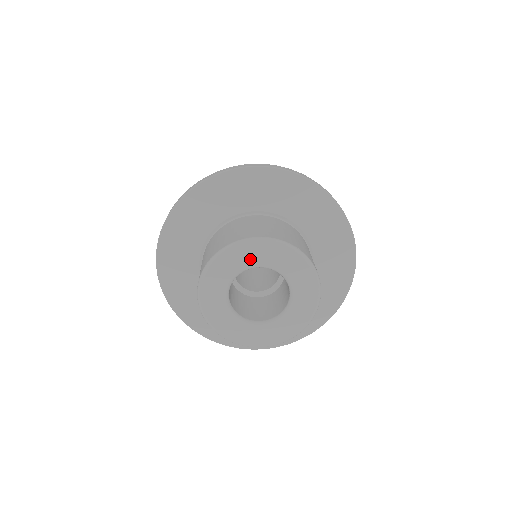
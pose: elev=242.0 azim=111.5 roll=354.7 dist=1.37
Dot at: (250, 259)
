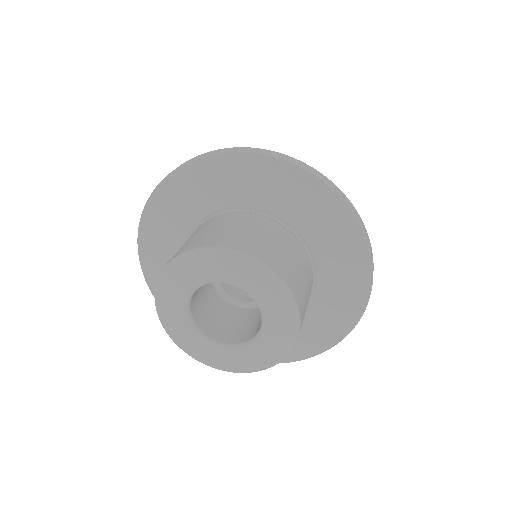
Dot at: (217, 272)
